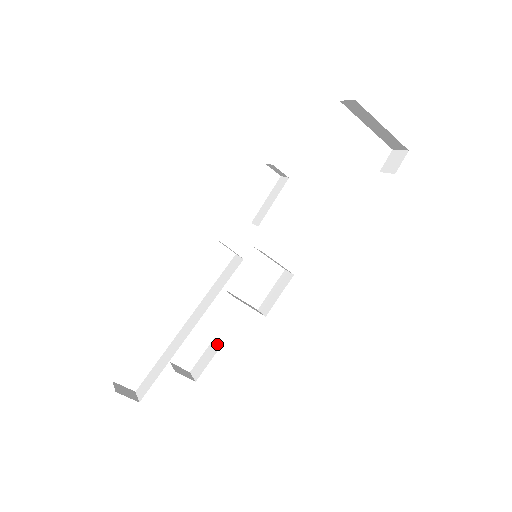
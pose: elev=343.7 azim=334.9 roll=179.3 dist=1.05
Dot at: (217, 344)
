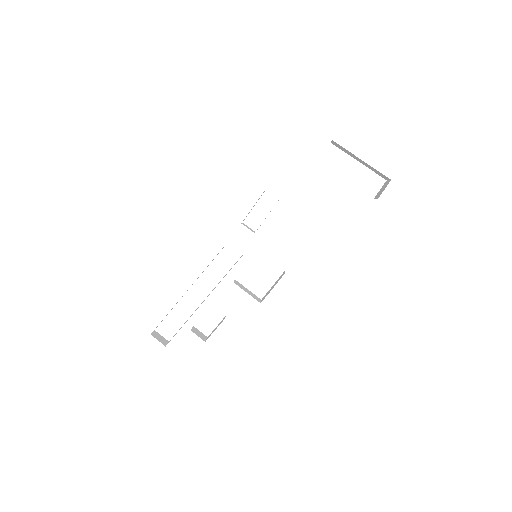
Dot at: (224, 318)
